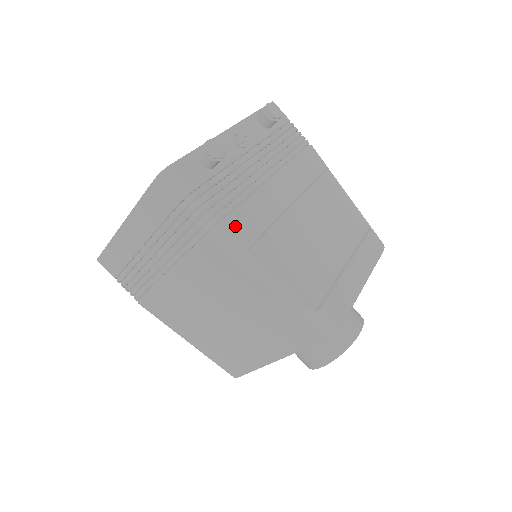
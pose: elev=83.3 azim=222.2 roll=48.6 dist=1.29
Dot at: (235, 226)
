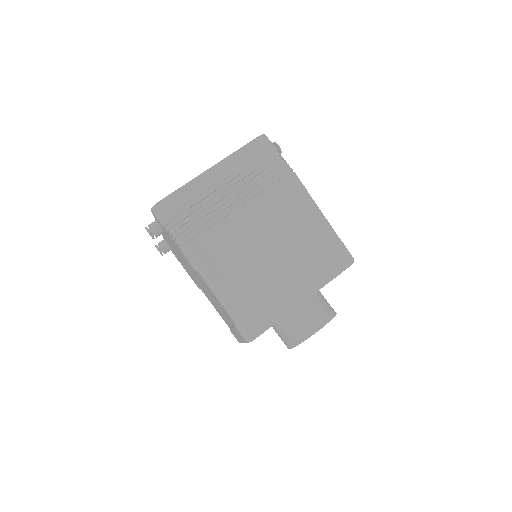
Dot at: occluded
